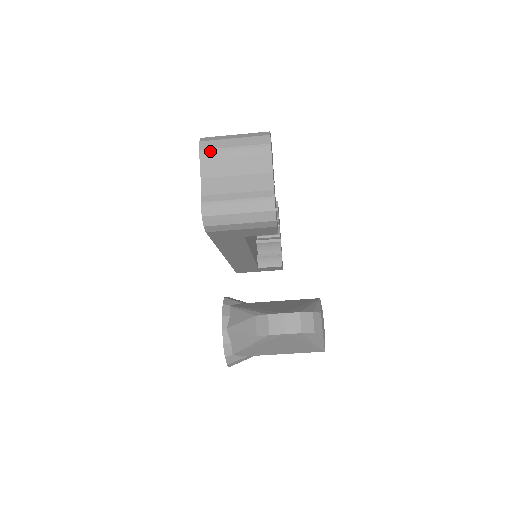
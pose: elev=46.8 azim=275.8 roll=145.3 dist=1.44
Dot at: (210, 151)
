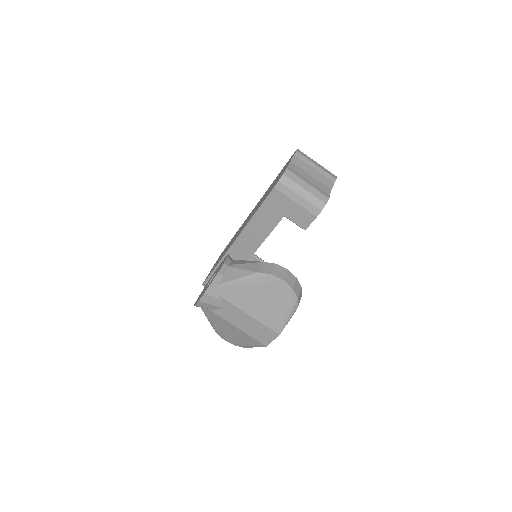
Dot at: (303, 155)
